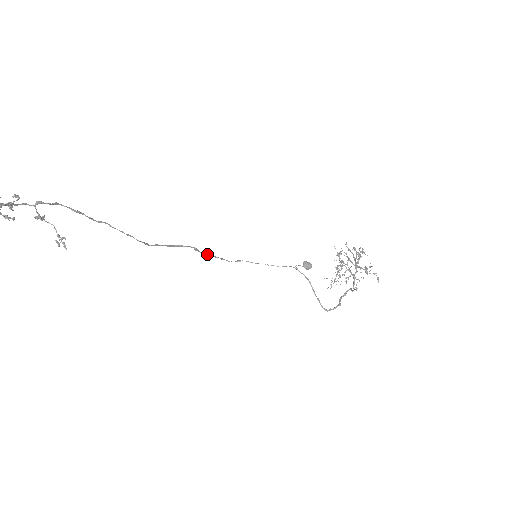
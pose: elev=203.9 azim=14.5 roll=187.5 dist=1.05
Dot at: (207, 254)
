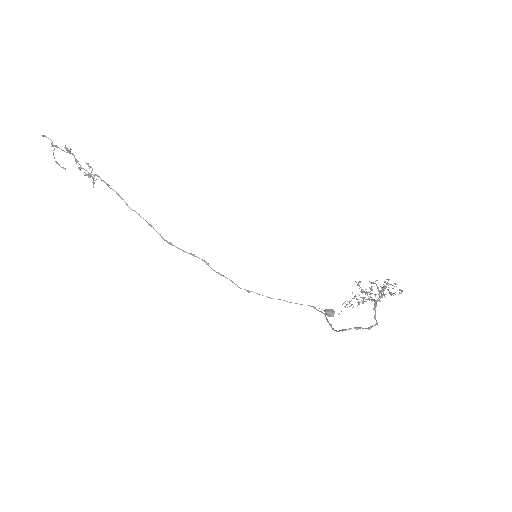
Dot at: (217, 272)
